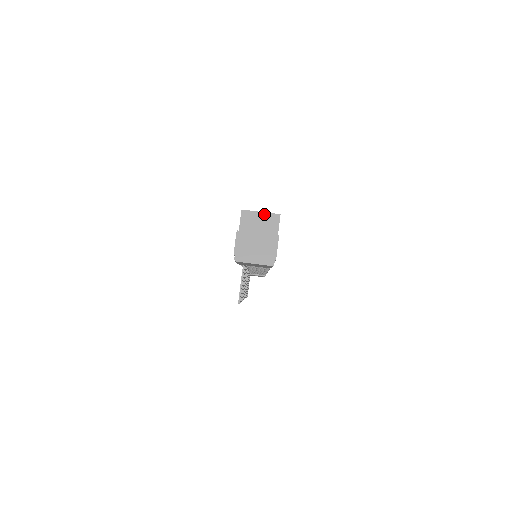
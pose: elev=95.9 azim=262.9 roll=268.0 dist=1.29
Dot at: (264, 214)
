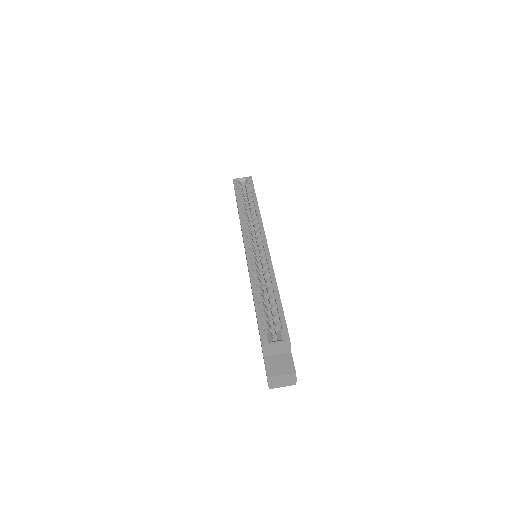
Dot at: (278, 343)
